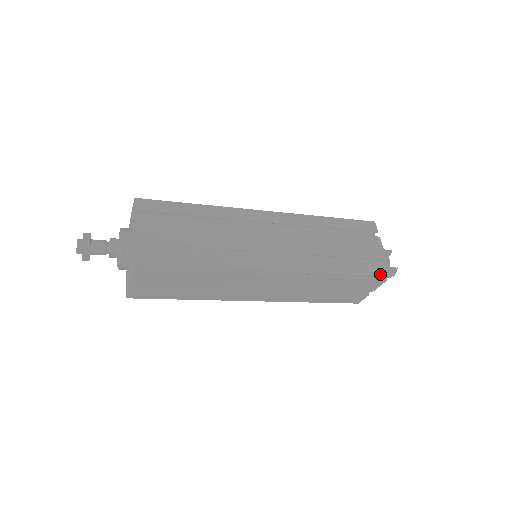
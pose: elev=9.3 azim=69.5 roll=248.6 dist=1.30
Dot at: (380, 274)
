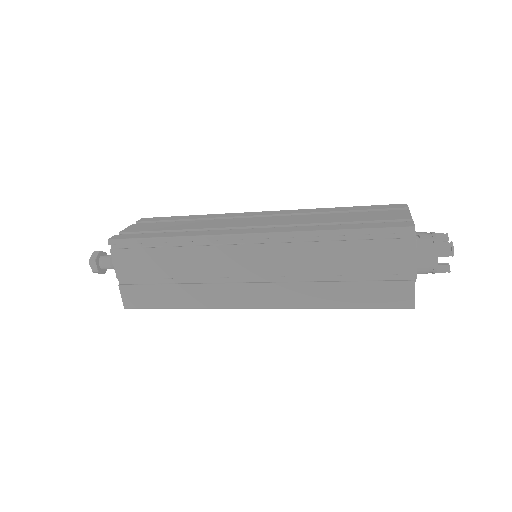
Dot at: (395, 227)
